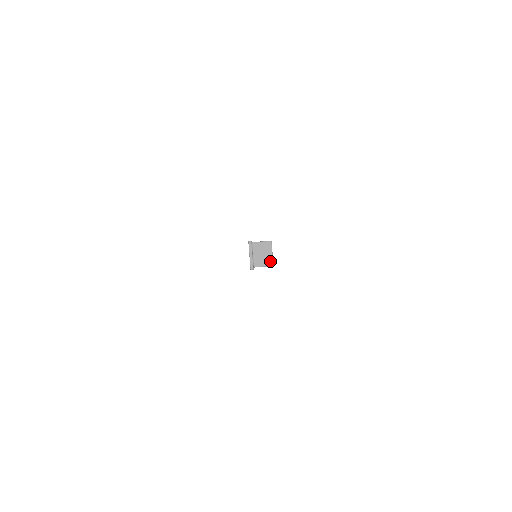
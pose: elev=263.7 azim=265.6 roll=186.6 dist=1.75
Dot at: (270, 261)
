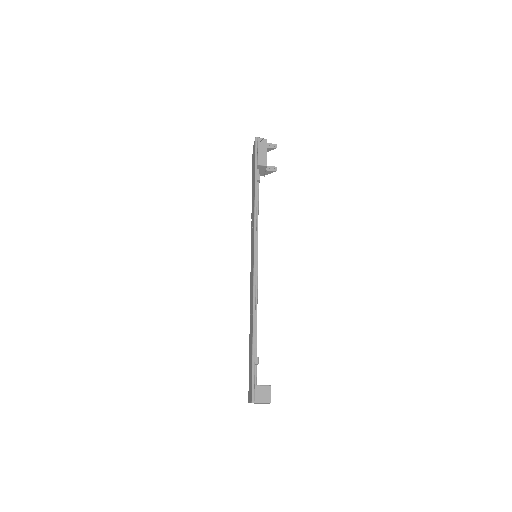
Dot at: occluded
